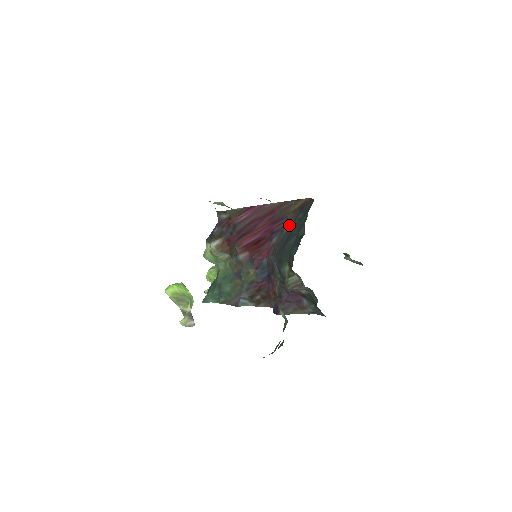
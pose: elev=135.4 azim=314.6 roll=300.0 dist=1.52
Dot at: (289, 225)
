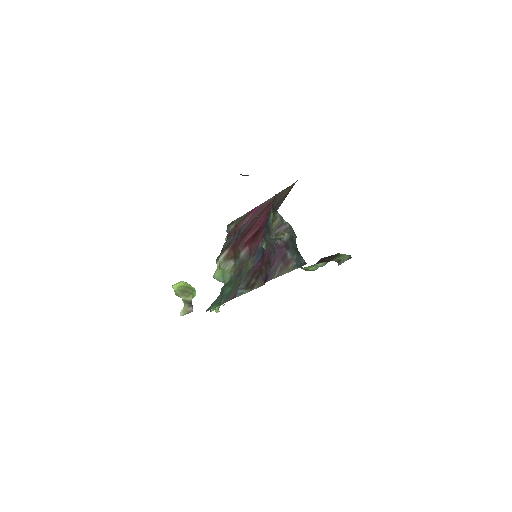
Dot at: (280, 205)
